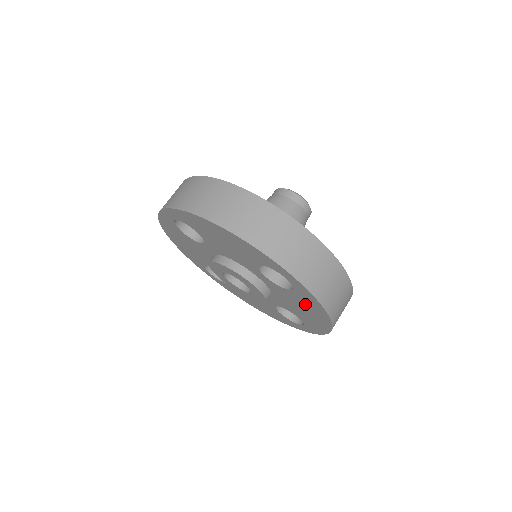
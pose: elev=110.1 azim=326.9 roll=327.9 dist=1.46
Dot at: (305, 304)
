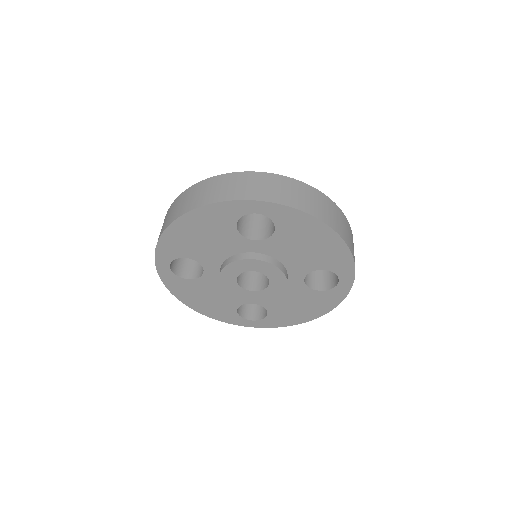
Dot at: (299, 233)
